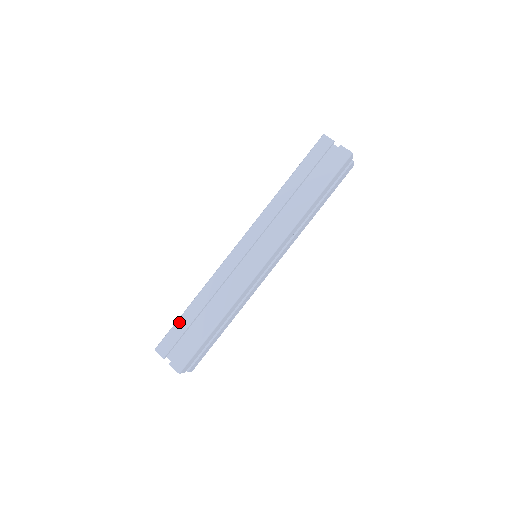
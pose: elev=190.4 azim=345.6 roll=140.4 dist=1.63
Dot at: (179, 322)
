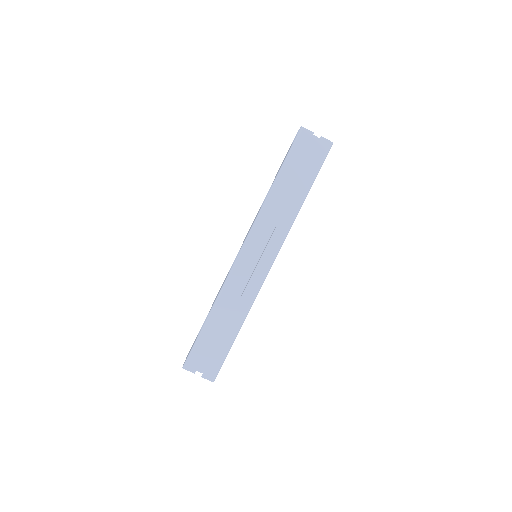
Dot at: (201, 337)
